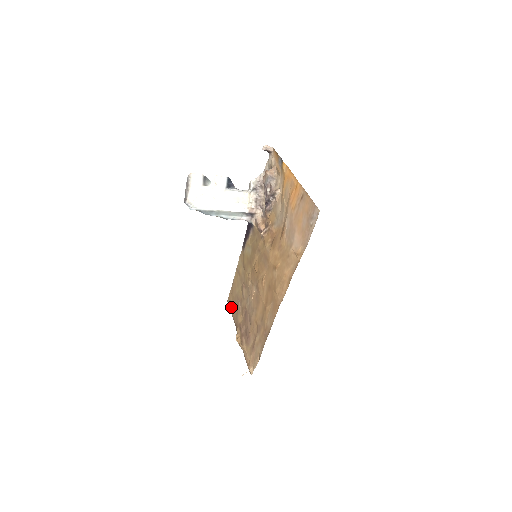
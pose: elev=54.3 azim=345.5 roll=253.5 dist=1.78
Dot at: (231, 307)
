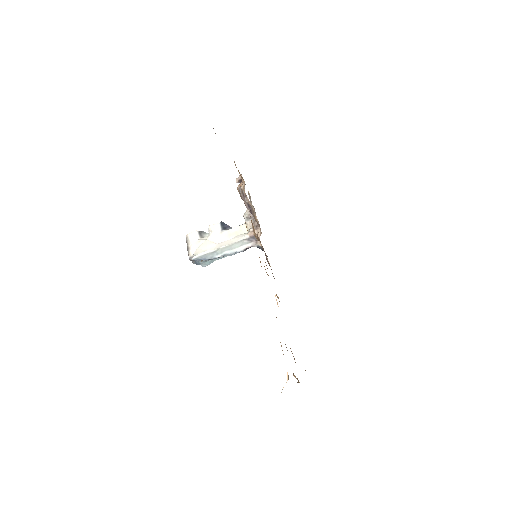
Dot at: occluded
